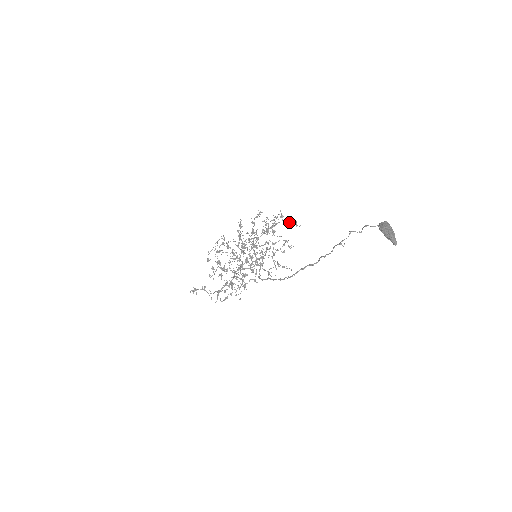
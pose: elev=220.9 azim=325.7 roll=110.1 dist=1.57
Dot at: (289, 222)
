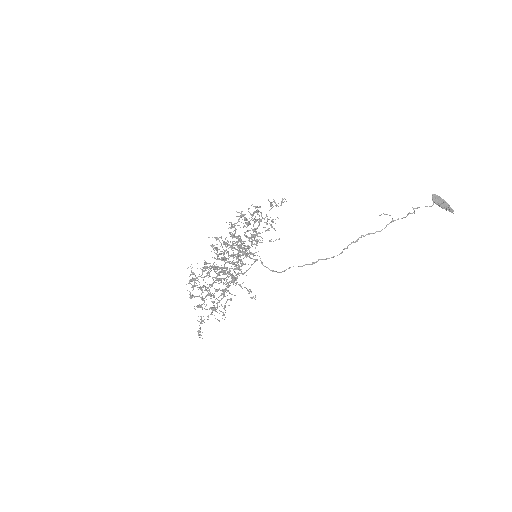
Dot at: occluded
